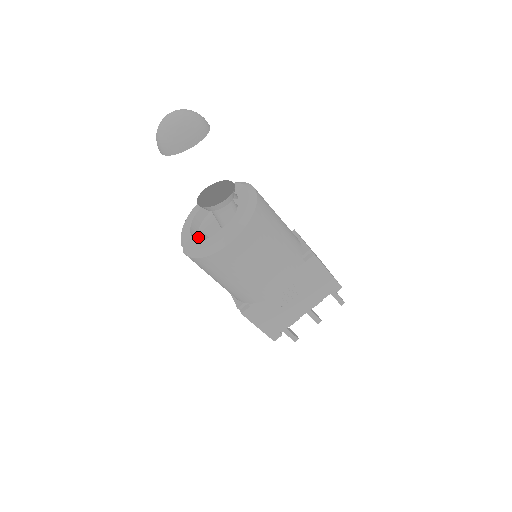
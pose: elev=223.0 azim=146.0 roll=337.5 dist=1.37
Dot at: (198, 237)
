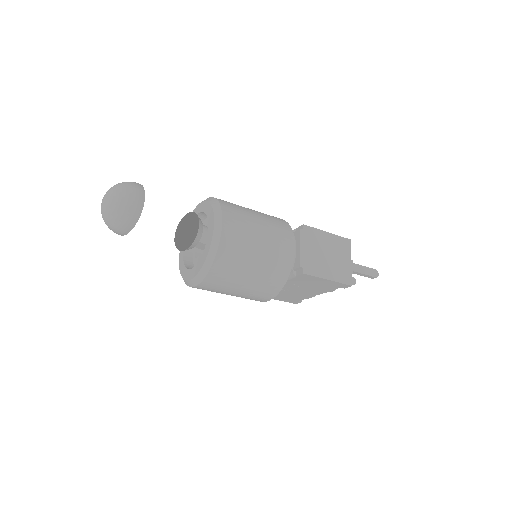
Dot at: occluded
